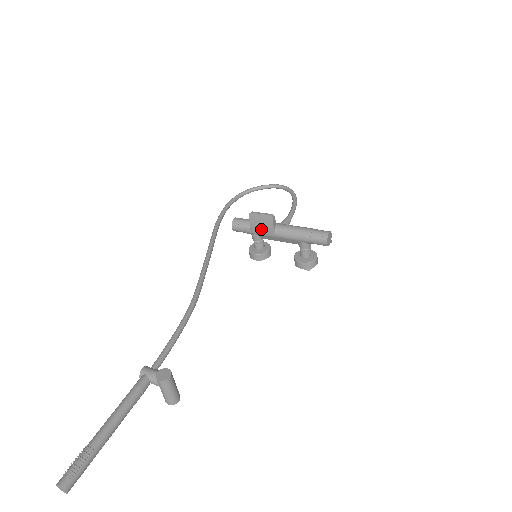
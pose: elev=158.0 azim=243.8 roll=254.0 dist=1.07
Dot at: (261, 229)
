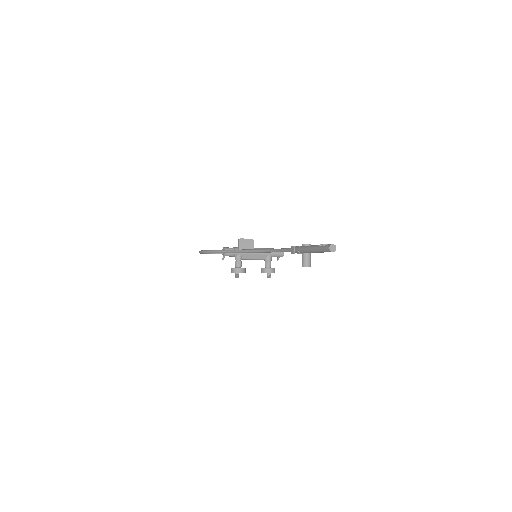
Dot at: occluded
